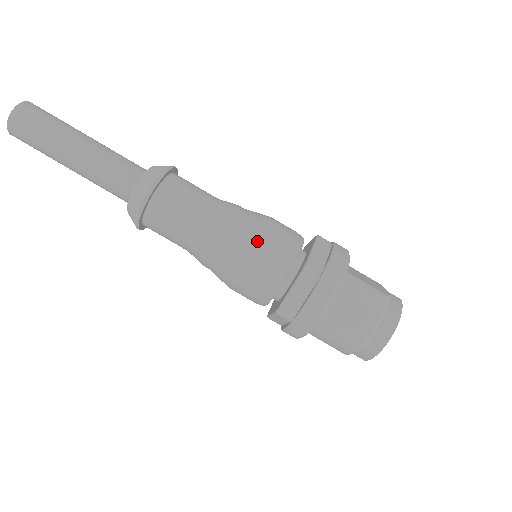
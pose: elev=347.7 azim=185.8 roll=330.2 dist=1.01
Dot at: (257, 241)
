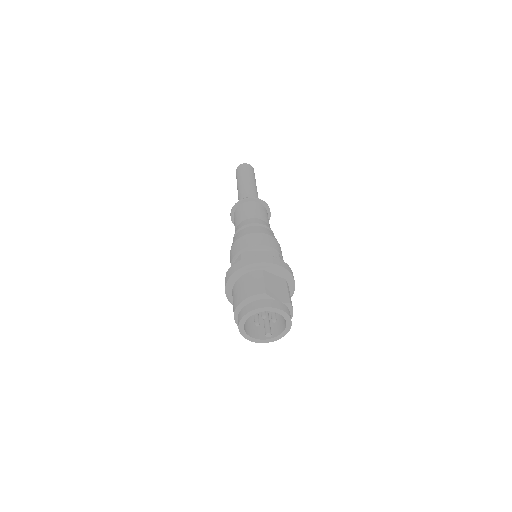
Dot at: (244, 236)
